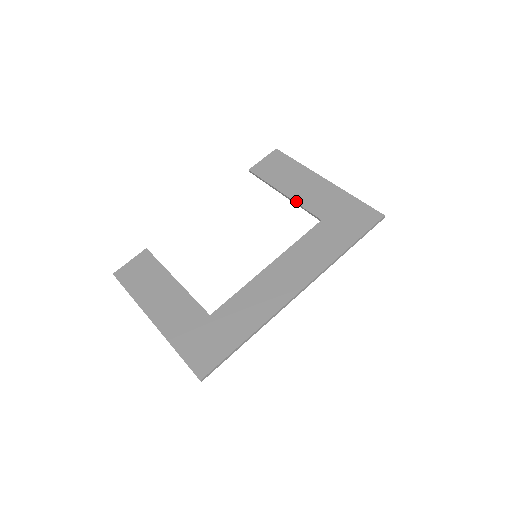
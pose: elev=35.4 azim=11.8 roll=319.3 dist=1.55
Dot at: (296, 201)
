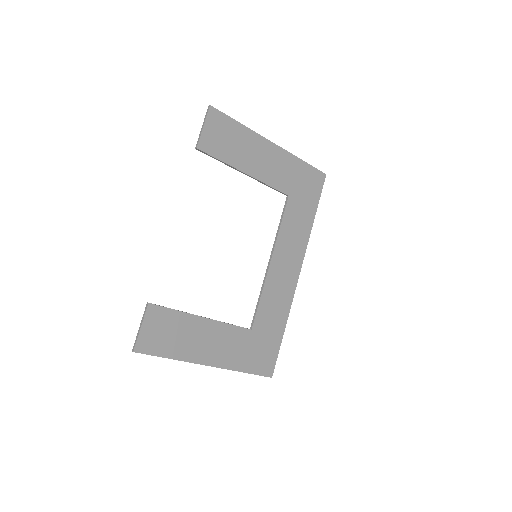
Dot at: (262, 181)
